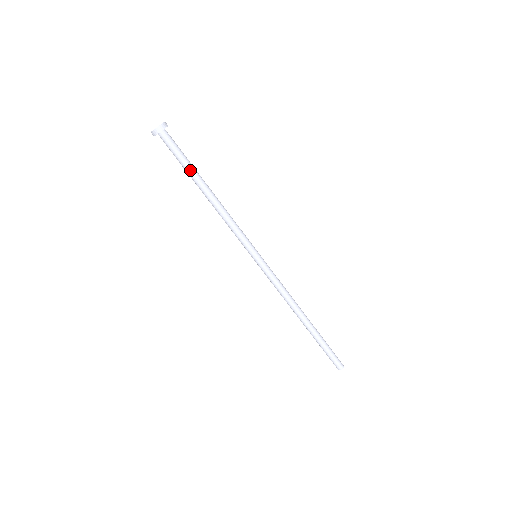
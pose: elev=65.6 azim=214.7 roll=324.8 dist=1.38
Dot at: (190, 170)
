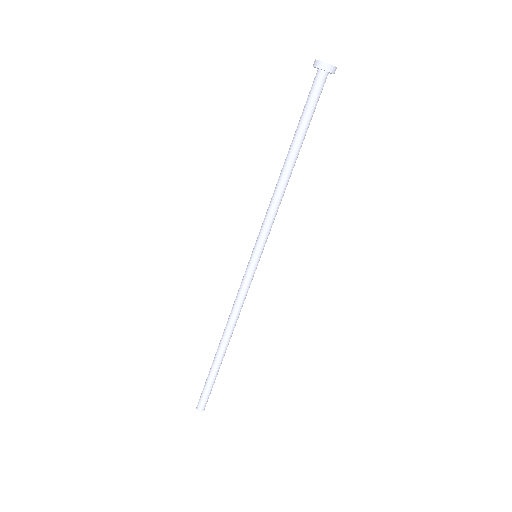
Dot at: (302, 129)
